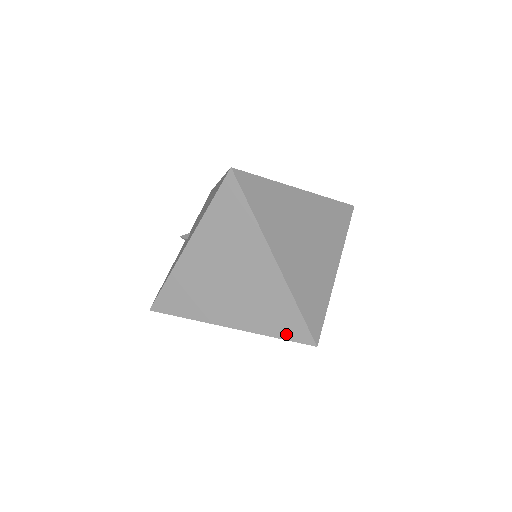
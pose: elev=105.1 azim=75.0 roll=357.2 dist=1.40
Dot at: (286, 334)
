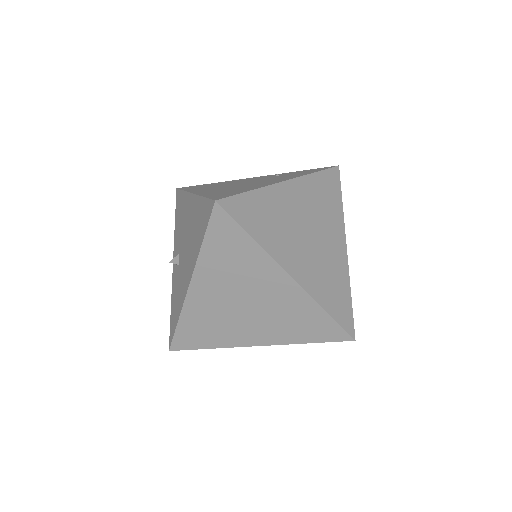
Dot at: (321, 338)
